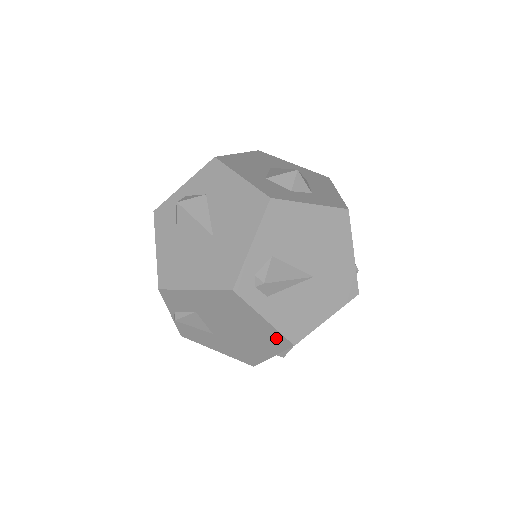
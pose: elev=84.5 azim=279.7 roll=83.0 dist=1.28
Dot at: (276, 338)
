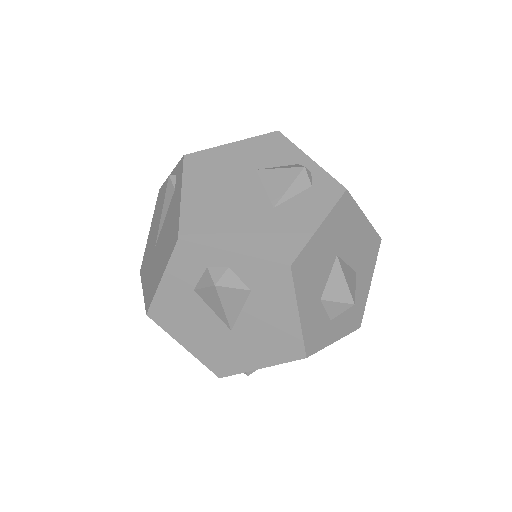
Dot at: occluded
